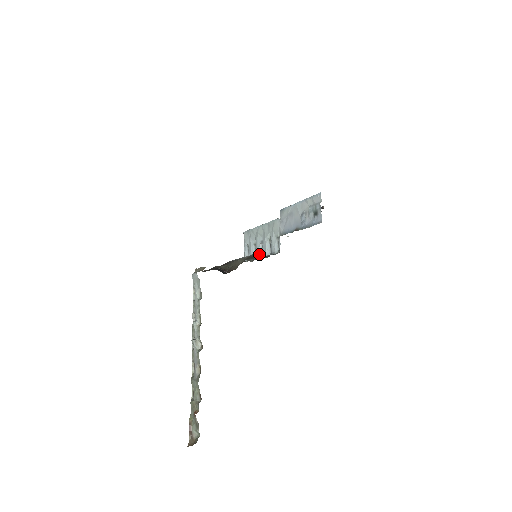
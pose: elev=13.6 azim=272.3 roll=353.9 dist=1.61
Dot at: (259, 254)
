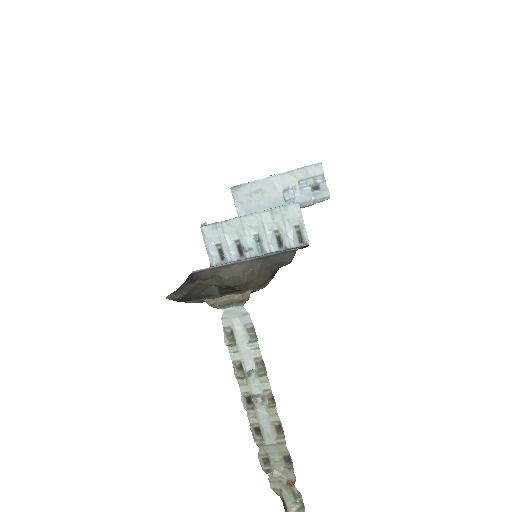
Dot at: (290, 254)
